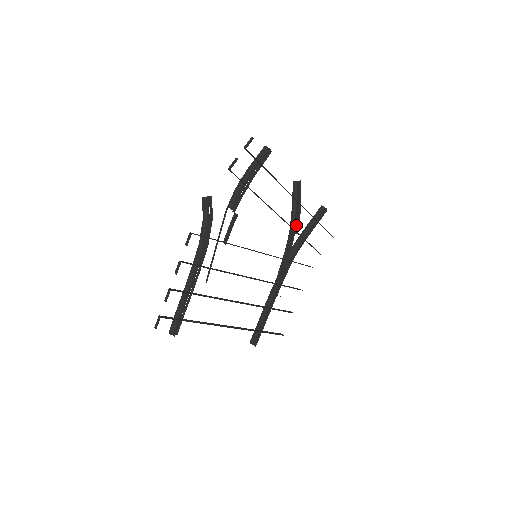
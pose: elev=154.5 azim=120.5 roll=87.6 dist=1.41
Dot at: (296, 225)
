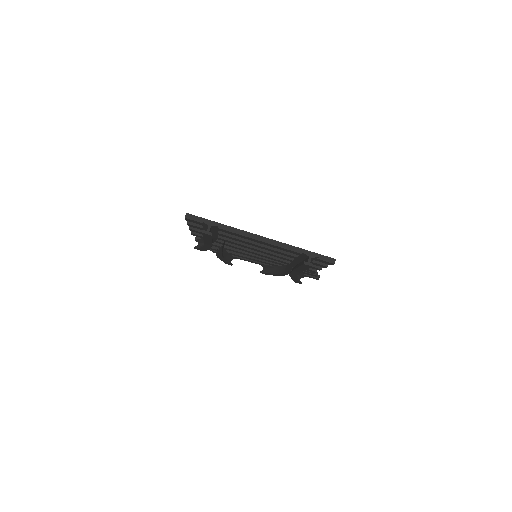
Dot at: occluded
